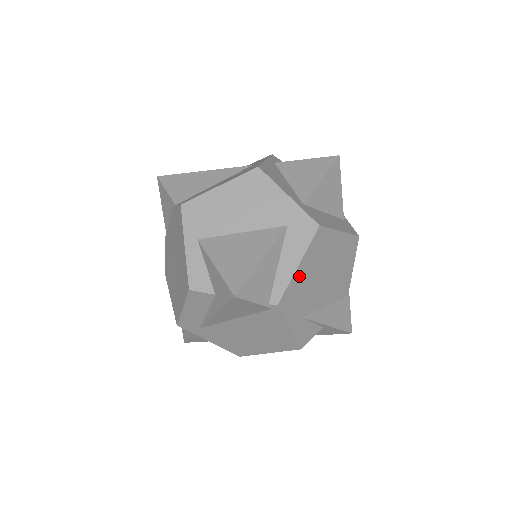
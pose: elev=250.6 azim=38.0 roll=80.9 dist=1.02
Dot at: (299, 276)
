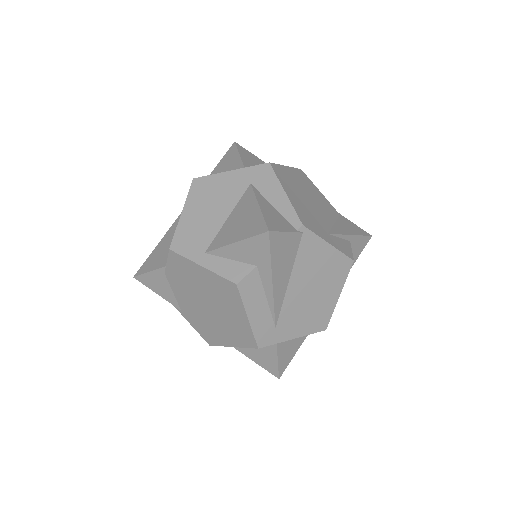
Dot at: (294, 201)
